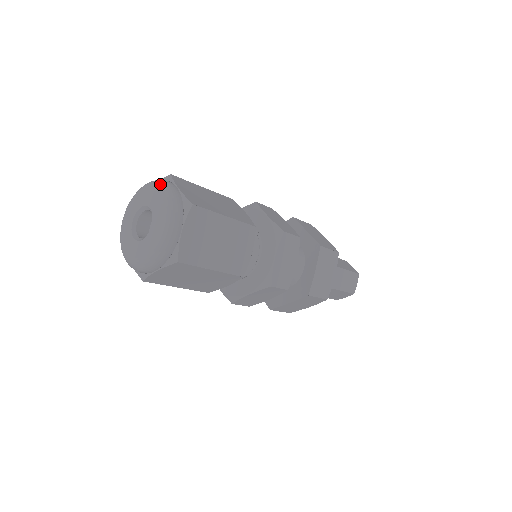
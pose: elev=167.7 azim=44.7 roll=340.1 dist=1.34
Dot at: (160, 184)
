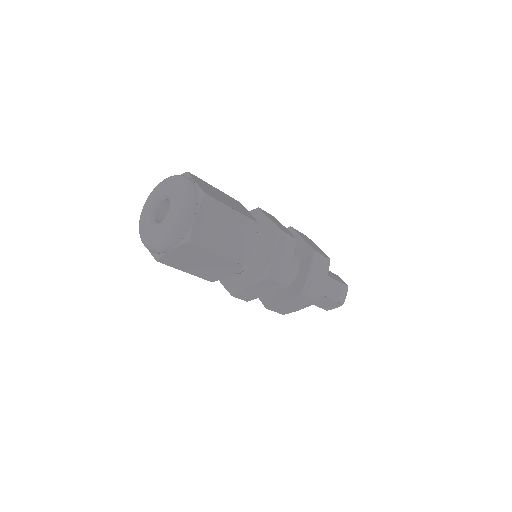
Dot at: (186, 202)
